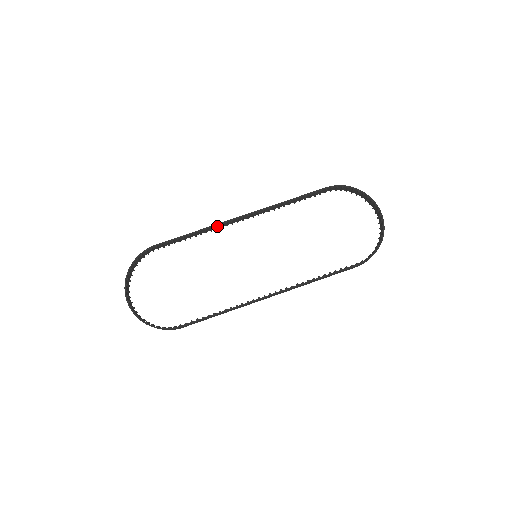
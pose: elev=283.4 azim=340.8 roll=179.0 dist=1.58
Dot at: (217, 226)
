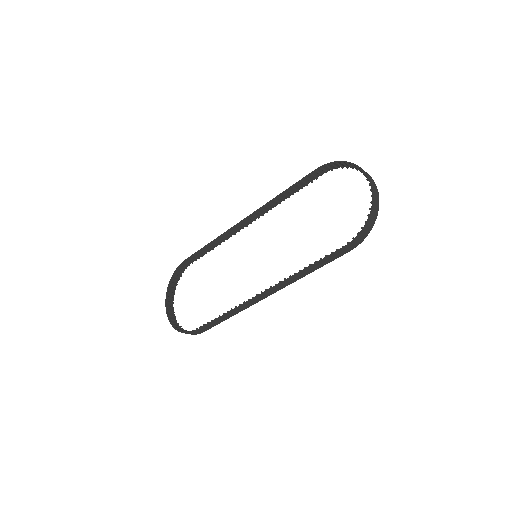
Dot at: (228, 233)
